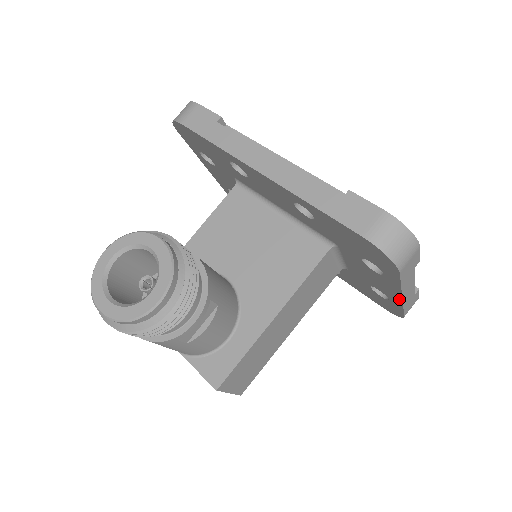
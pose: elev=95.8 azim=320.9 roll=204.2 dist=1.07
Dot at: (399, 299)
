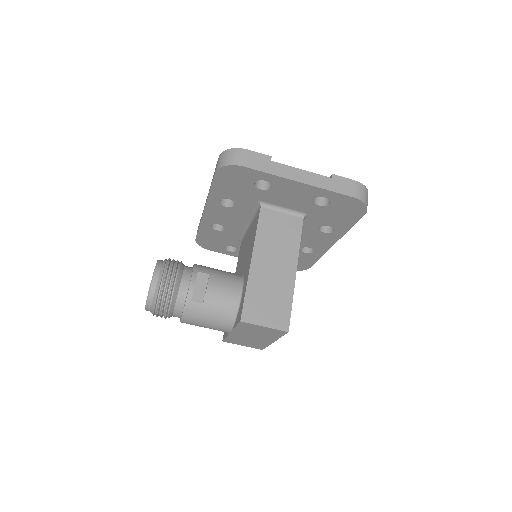
Dot at: (307, 186)
